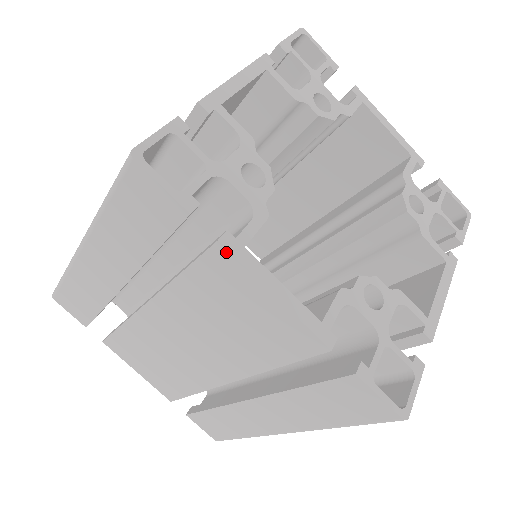
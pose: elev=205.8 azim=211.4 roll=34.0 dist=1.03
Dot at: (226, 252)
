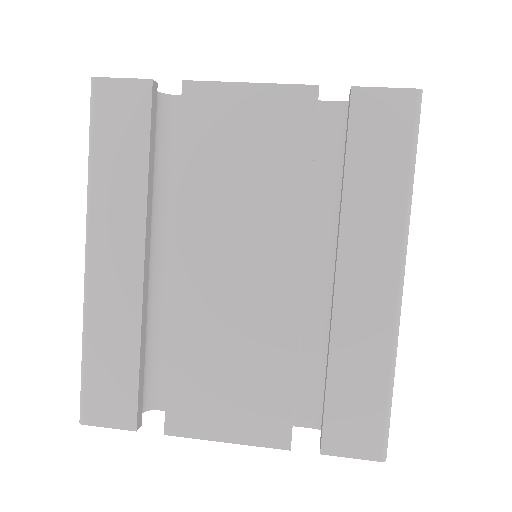
Dot at: (193, 84)
